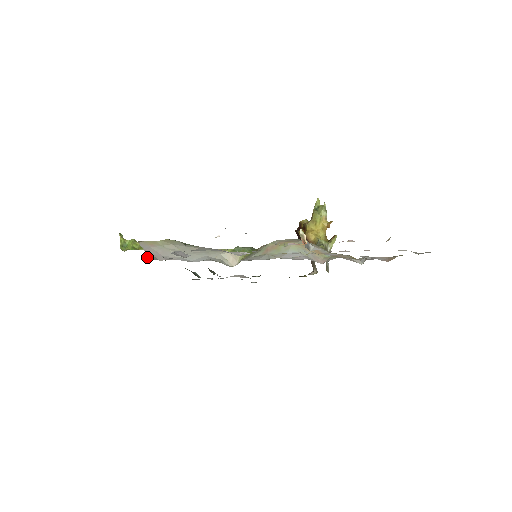
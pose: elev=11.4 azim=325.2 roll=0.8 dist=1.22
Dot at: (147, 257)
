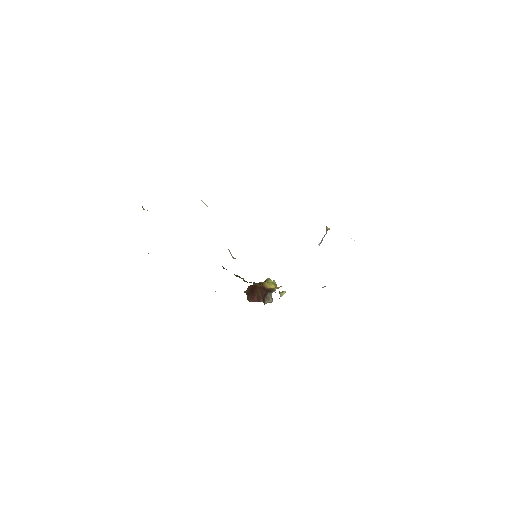
Dot at: occluded
